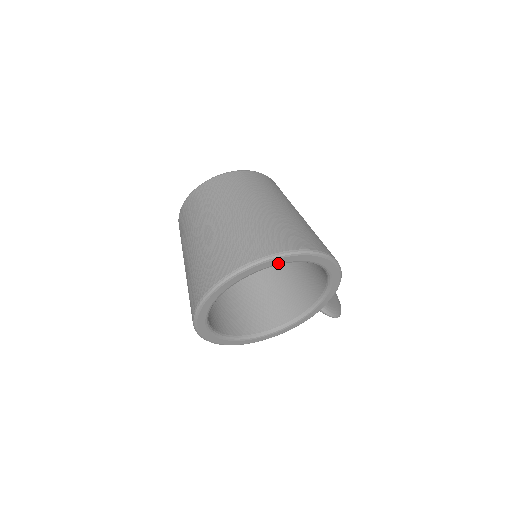
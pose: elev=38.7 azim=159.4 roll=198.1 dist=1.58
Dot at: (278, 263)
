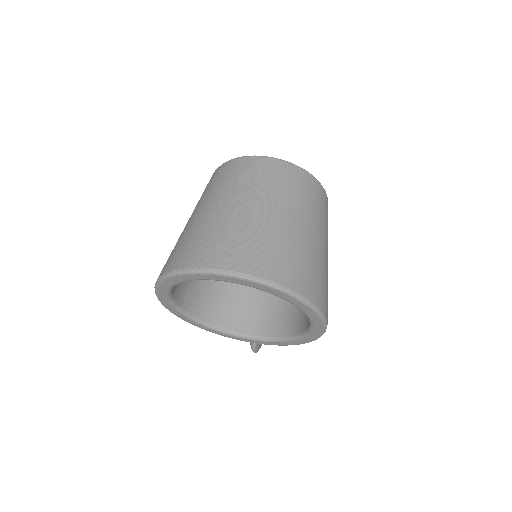
Dot at: (295, 304)
